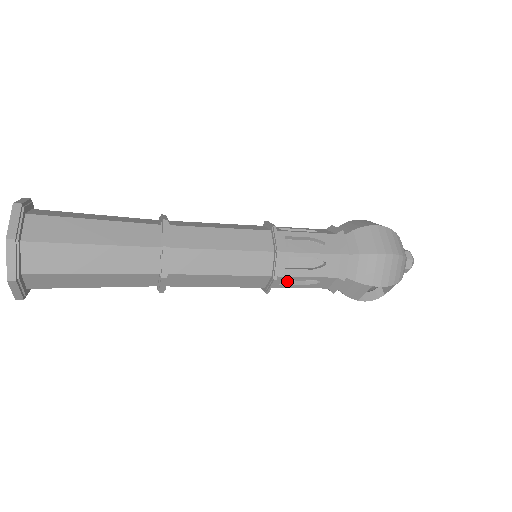
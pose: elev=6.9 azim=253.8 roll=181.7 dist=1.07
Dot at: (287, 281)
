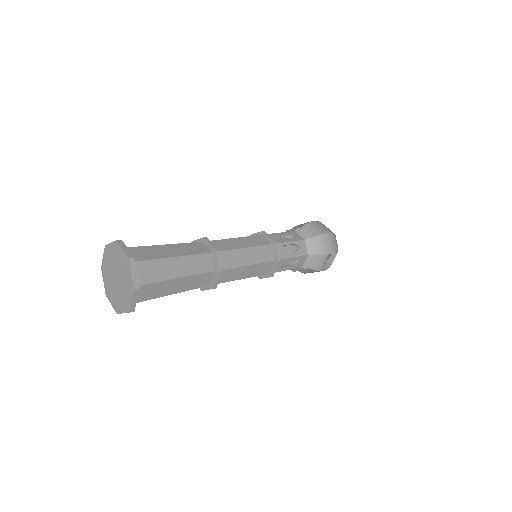
Dot at: (280, 266)
